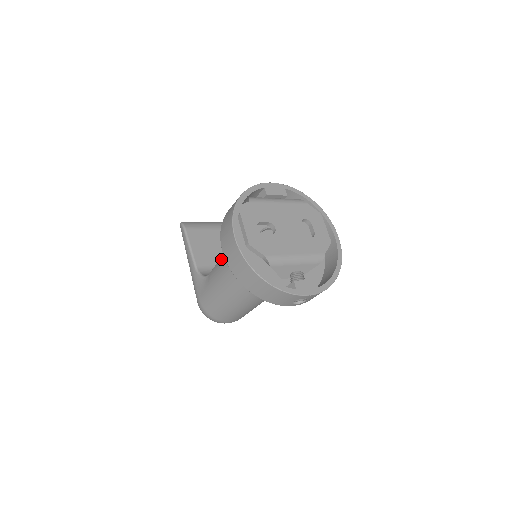
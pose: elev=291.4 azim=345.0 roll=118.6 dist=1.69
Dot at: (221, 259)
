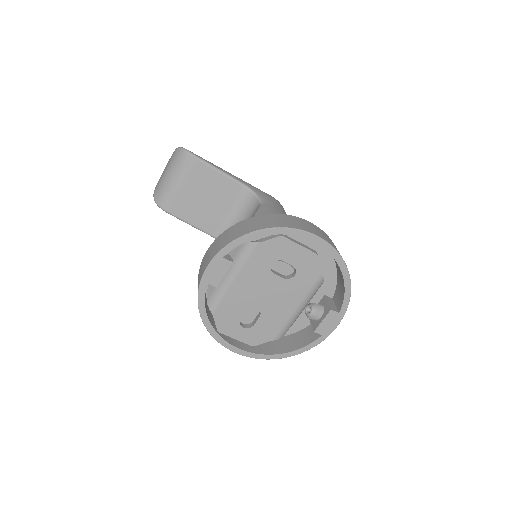
Dot at: occluded
